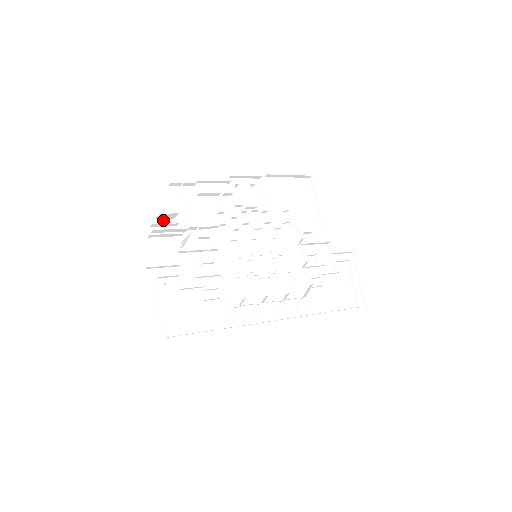
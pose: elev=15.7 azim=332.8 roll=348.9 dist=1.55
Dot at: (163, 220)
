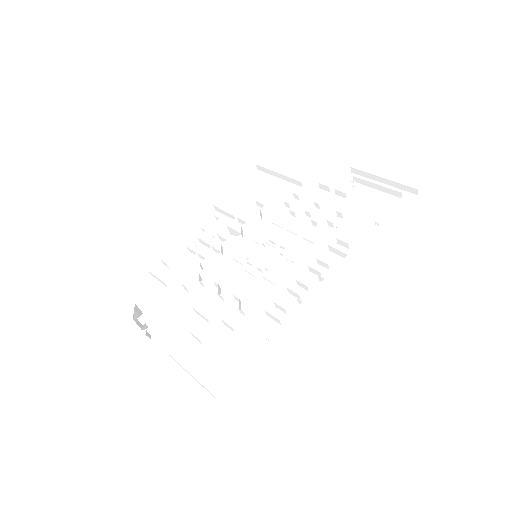
Dot at: occluded
